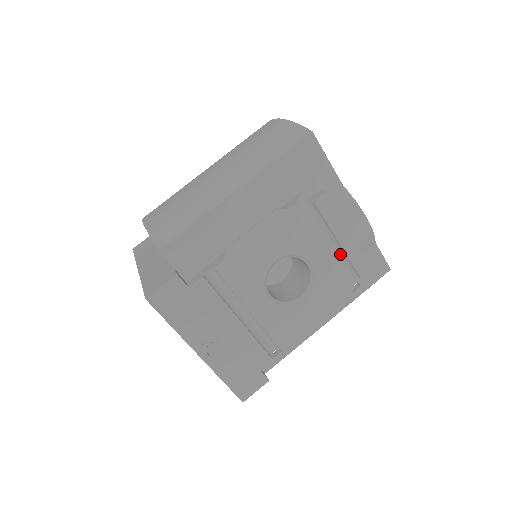
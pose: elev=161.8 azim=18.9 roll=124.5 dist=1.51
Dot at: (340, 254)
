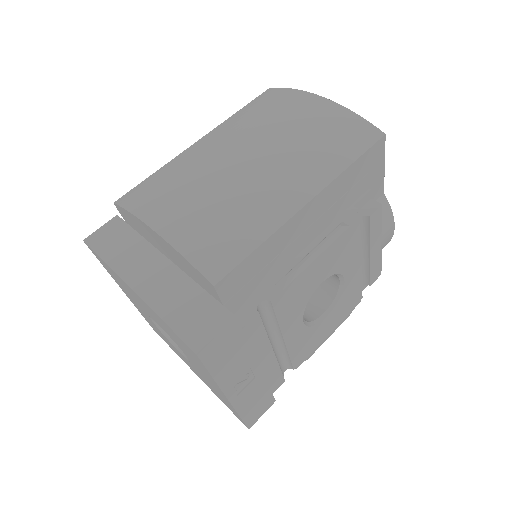
Dot at: (363, 265)
